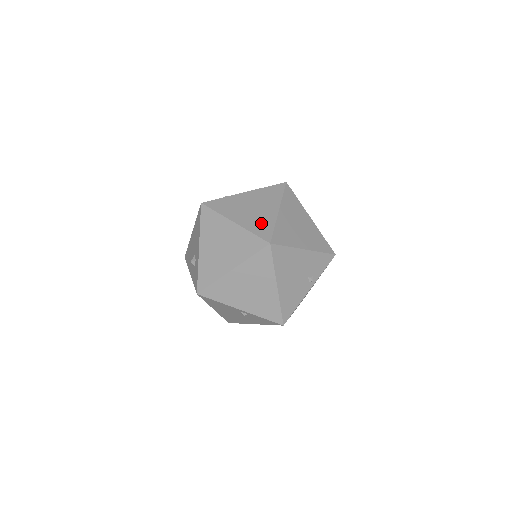
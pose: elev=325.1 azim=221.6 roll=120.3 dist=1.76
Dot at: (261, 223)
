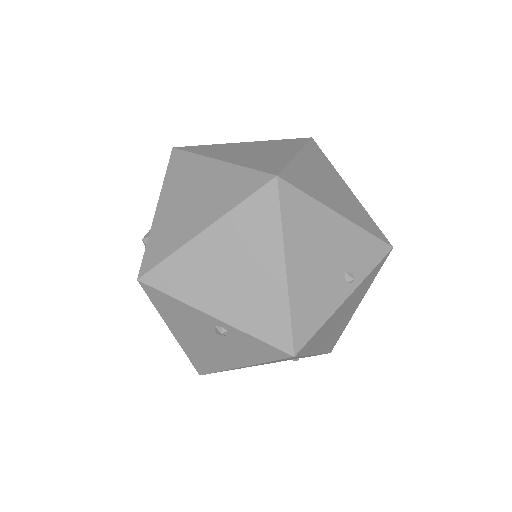
Dot at: (265, 161)
